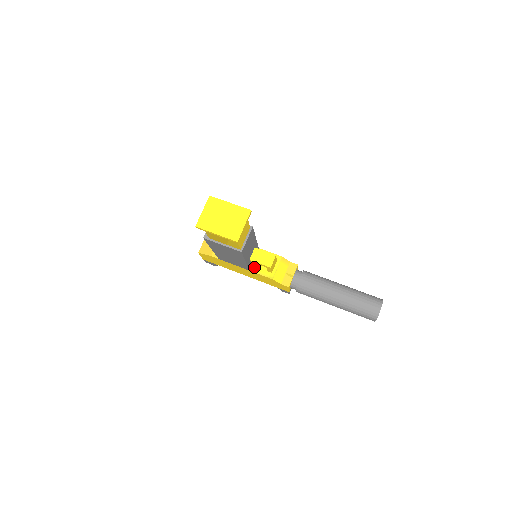
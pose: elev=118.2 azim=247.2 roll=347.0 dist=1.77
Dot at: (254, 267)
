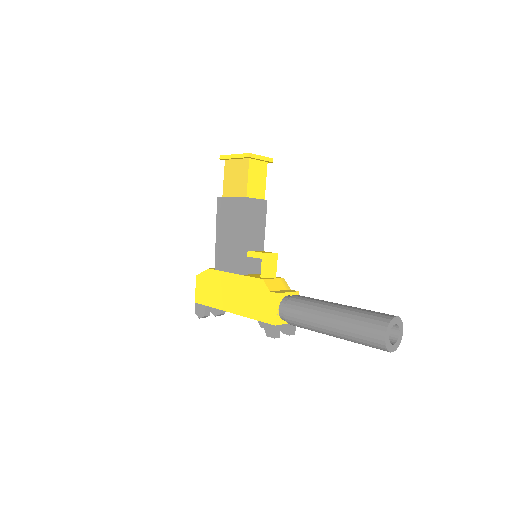
Dot at: (248, 275)
